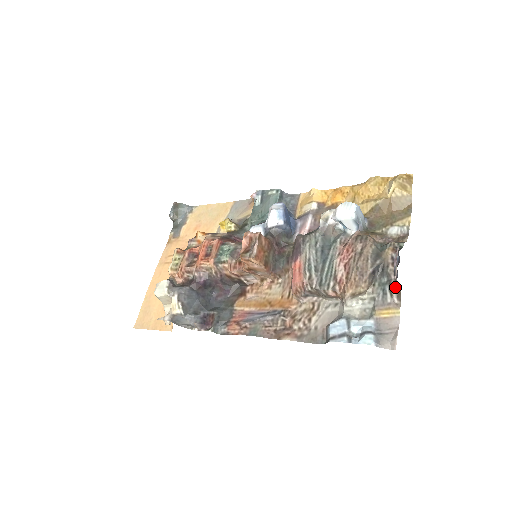
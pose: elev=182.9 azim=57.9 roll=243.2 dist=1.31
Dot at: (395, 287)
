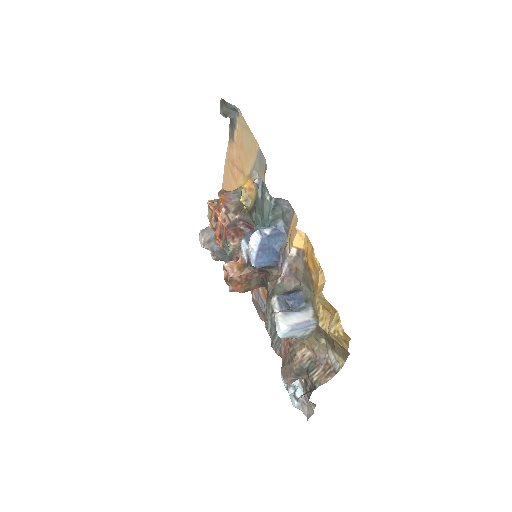
Dot at: occluded
